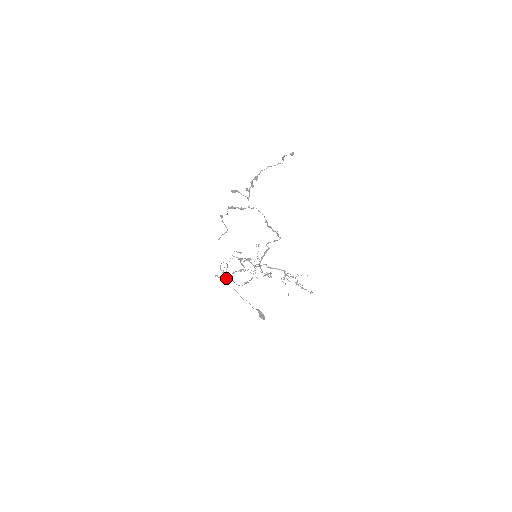
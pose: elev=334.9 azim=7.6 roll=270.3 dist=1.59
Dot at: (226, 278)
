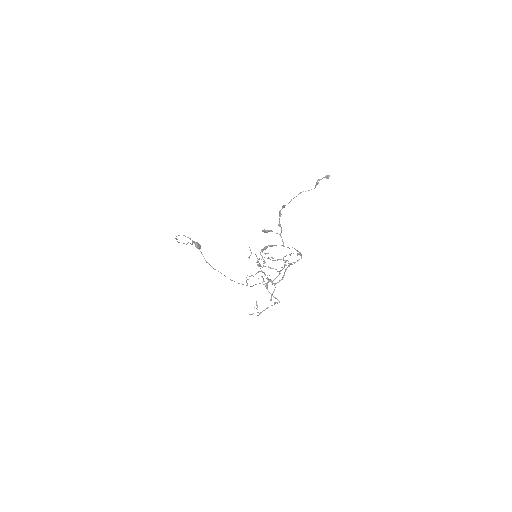
Dot at: (176, 239)
